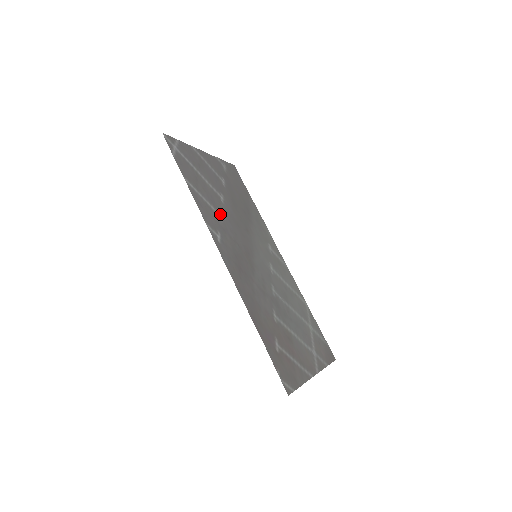
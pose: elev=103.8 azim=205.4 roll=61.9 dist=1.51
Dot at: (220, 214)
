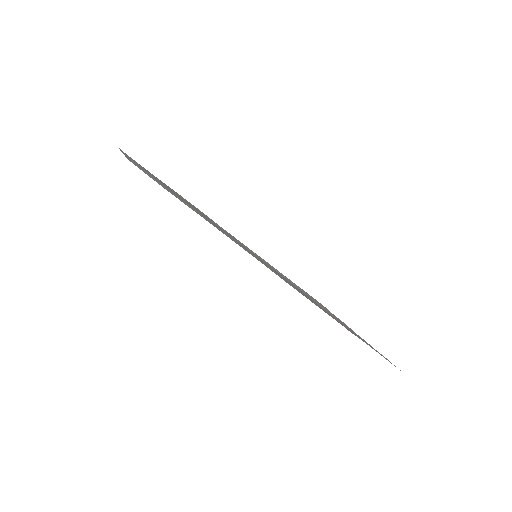
Dot at: occluded
